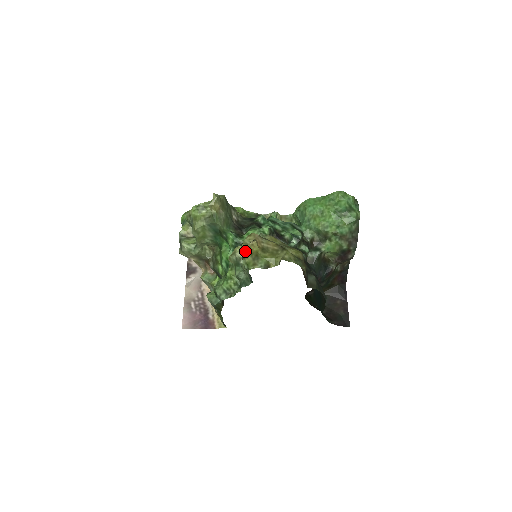
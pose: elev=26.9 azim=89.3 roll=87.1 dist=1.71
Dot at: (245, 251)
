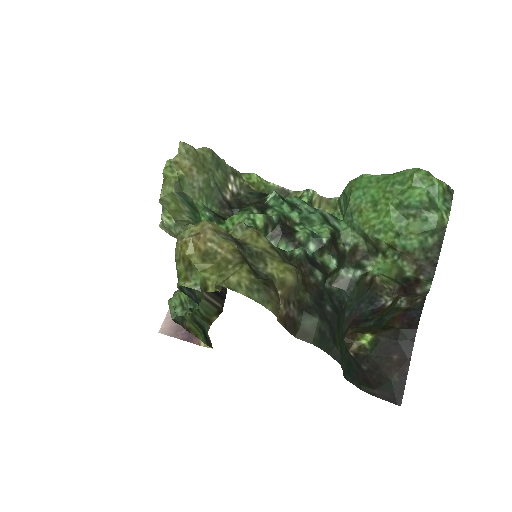
Dot at: (177, 251)
